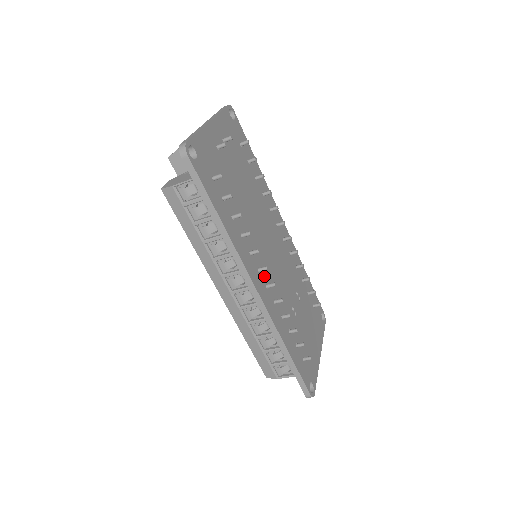
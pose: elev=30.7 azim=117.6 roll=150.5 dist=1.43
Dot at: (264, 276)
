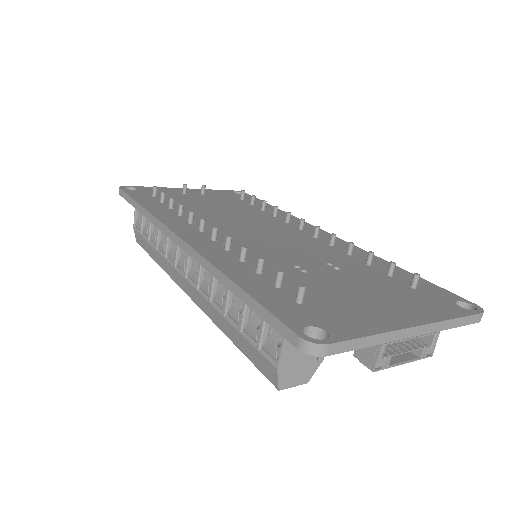
Dot at: occluded
